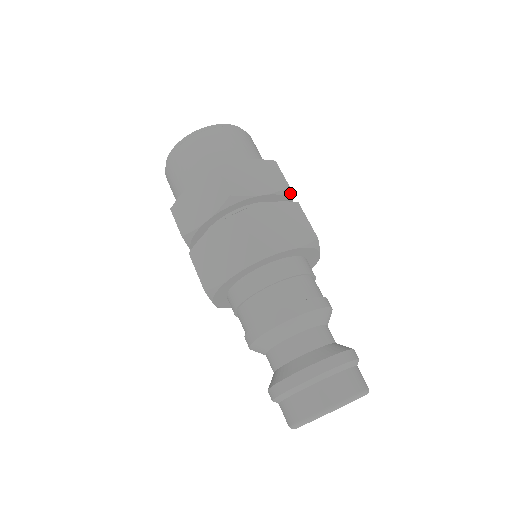
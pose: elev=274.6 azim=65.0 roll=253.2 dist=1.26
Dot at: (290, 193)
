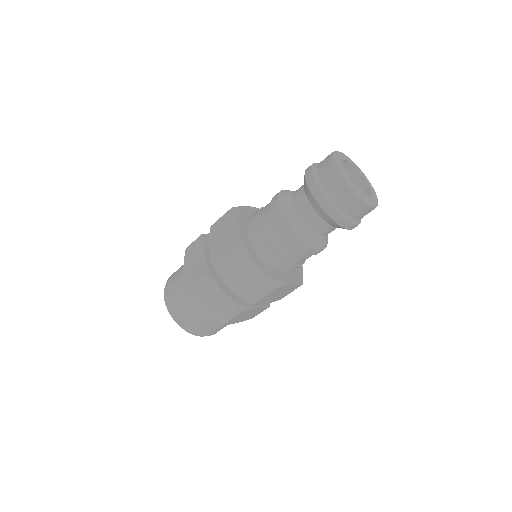
Dot at: occluded
